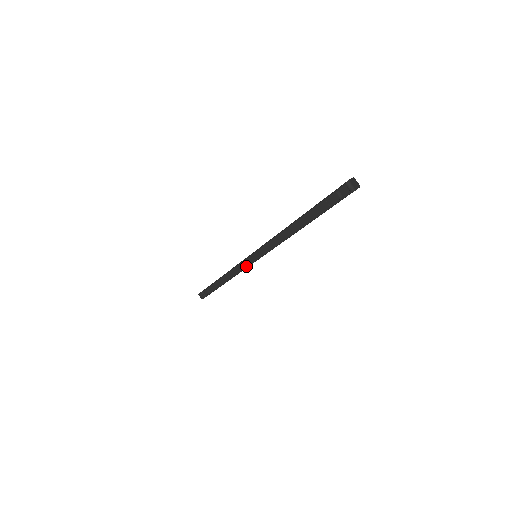
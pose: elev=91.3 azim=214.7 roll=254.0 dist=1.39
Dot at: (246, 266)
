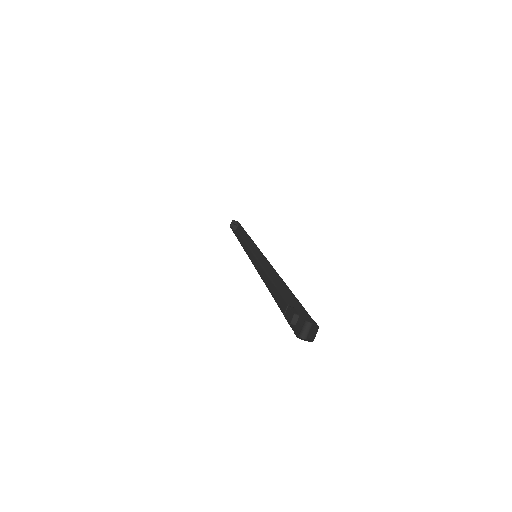
Dot at: (254, 251)
